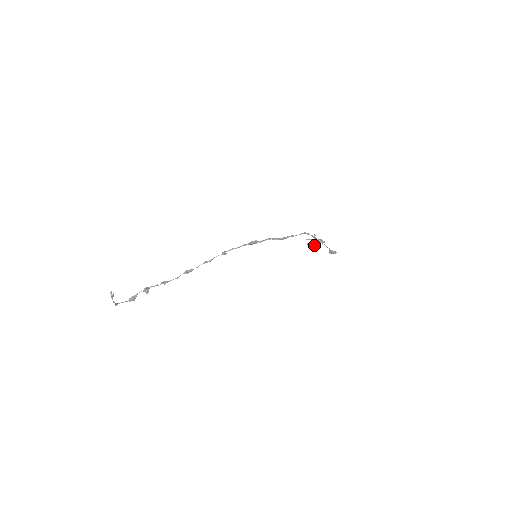
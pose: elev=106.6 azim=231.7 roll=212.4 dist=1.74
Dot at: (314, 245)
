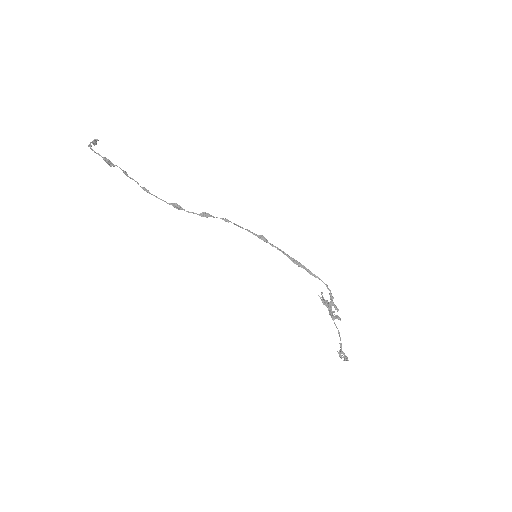
Dot at: occluded
